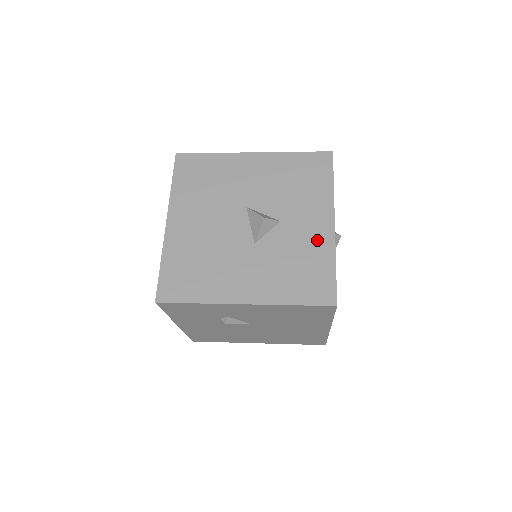
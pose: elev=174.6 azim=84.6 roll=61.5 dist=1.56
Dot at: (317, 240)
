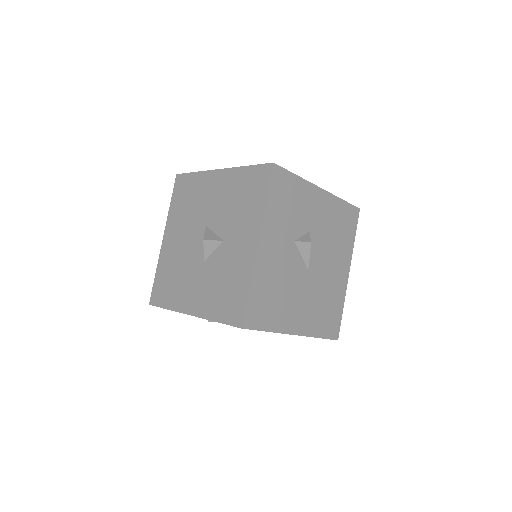
Dot at: (242, 261)
